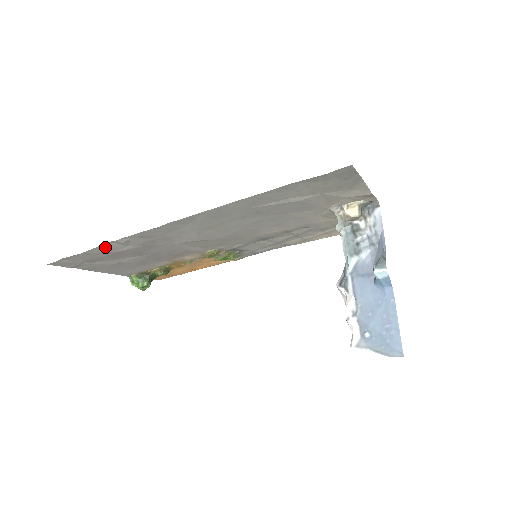
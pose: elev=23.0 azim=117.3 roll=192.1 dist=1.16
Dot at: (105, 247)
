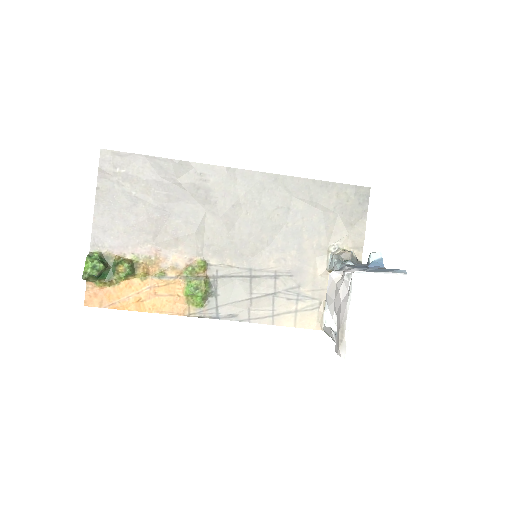
Dot at: (165, 164)
